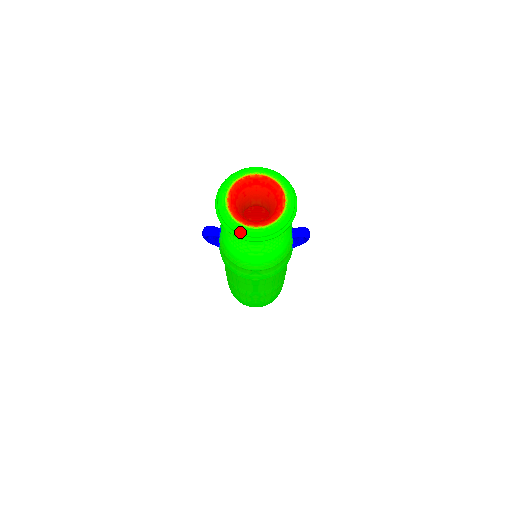
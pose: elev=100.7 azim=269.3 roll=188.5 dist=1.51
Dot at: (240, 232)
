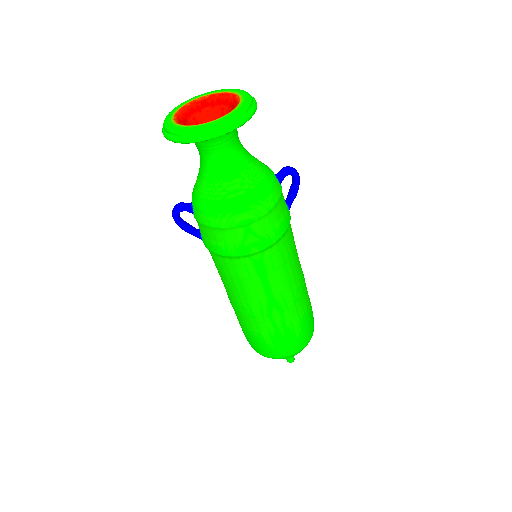
Dot at: (194, 131)
